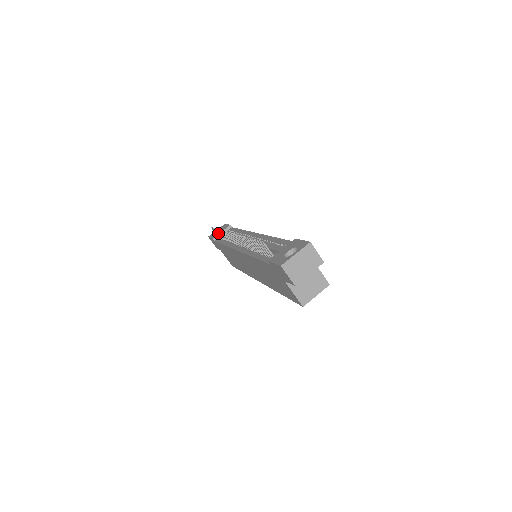
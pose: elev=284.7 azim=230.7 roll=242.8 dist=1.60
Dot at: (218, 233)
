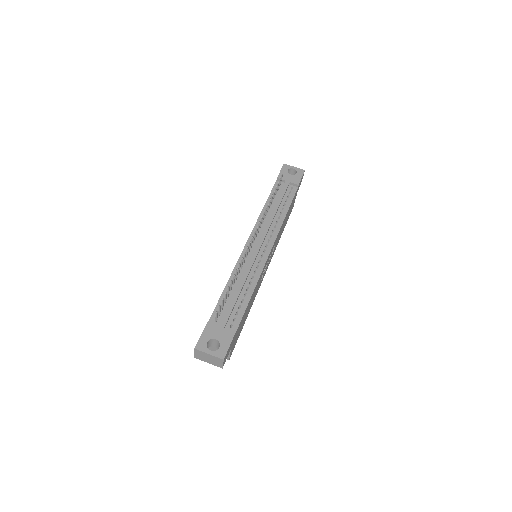
Dot at: (275, 191)
